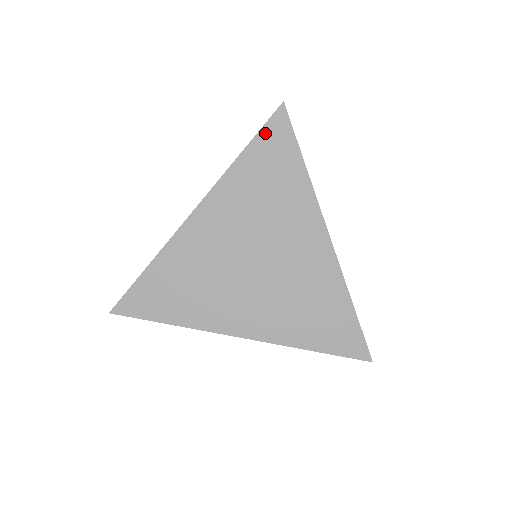
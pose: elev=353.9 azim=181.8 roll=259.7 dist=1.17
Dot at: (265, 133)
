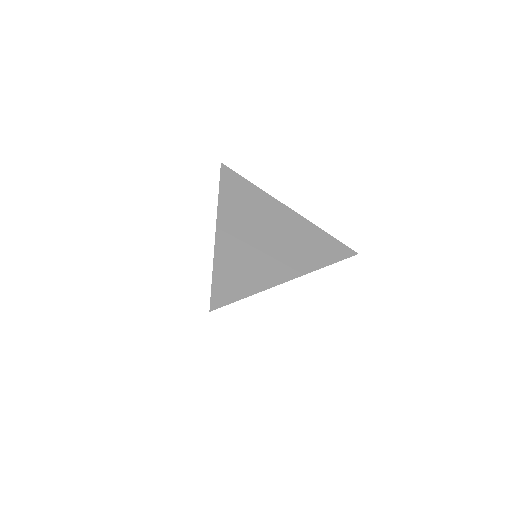
Dot at: (223, 178)
